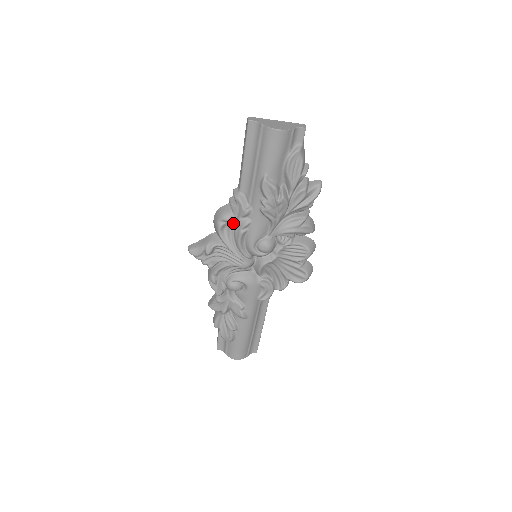
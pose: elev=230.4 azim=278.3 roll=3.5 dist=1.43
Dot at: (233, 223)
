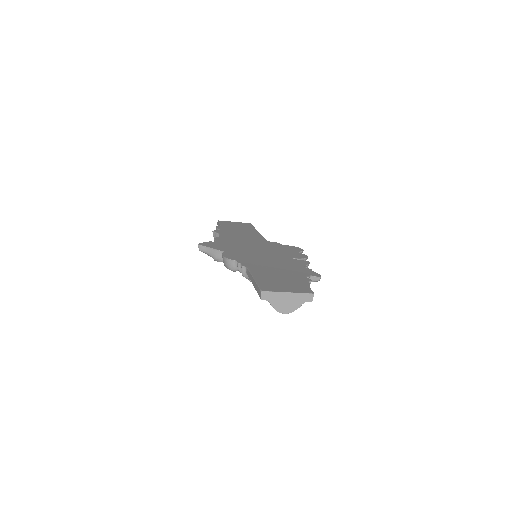
Dot at: occluded
